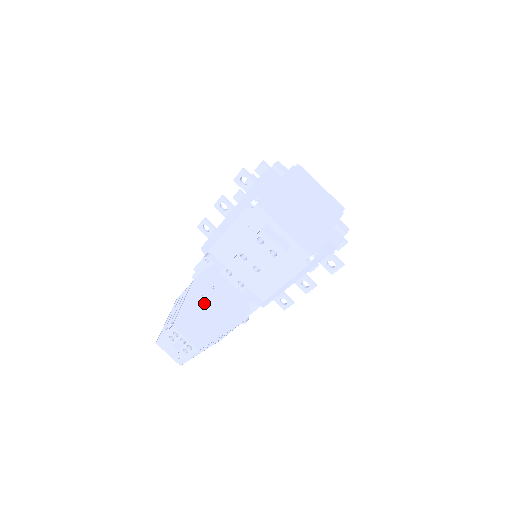
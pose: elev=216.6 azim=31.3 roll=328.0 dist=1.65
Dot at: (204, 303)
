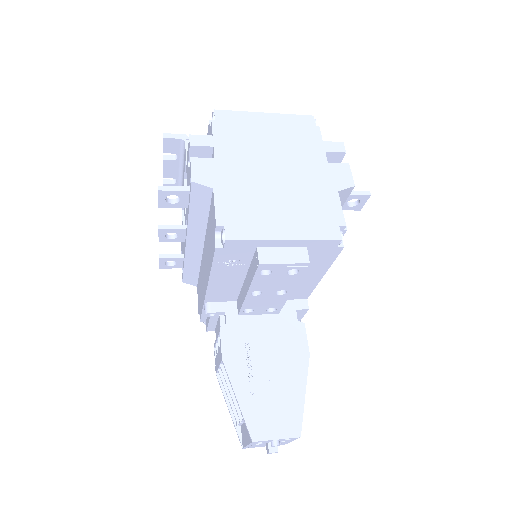
Dot at: (256, 374)
